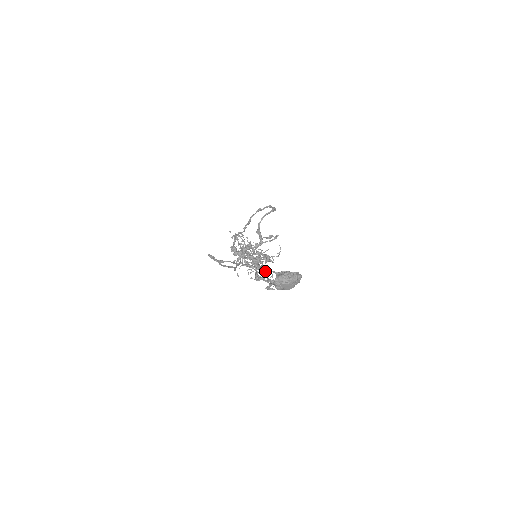
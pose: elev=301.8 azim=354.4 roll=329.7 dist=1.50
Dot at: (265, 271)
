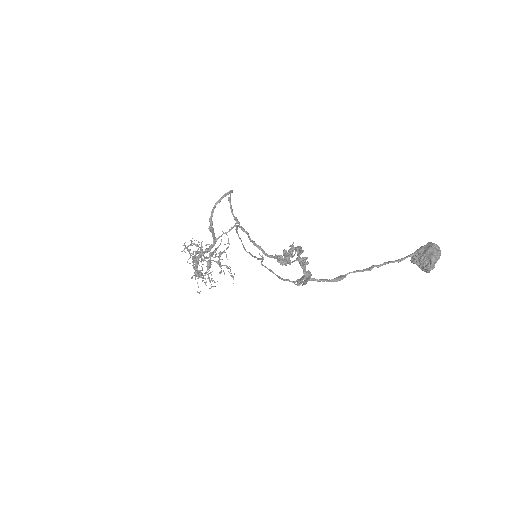
Dot at: (402, 260)
